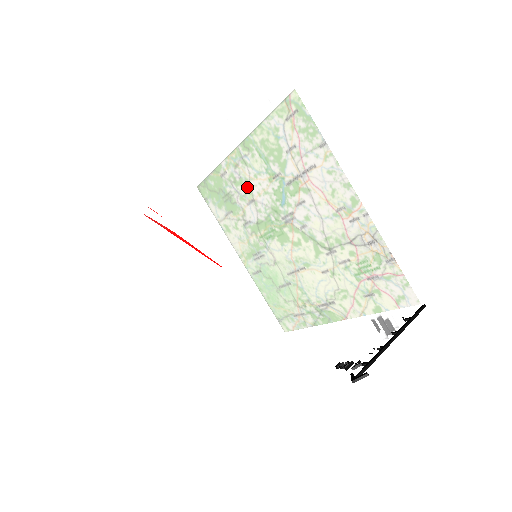
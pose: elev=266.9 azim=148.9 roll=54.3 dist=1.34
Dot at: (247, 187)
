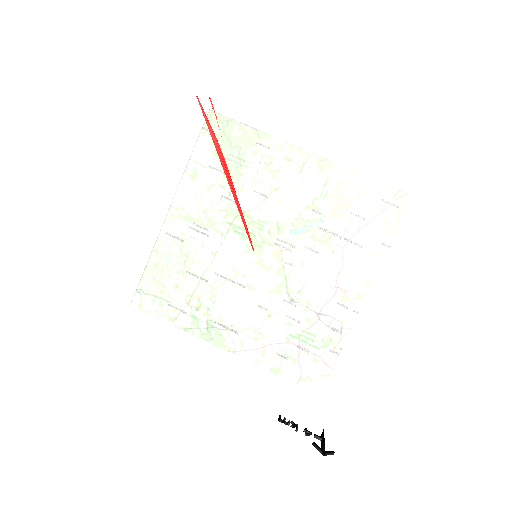
Dot at: (382, 242)
